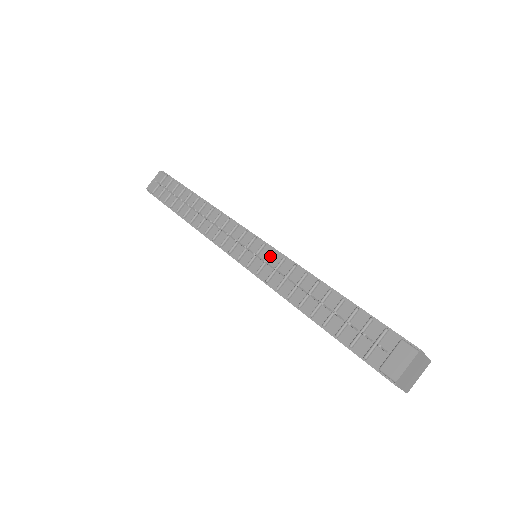
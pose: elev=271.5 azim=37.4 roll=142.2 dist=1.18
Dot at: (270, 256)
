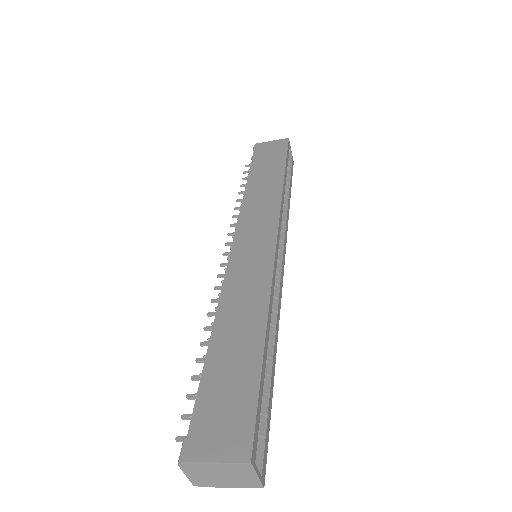
Dot at: occluded
